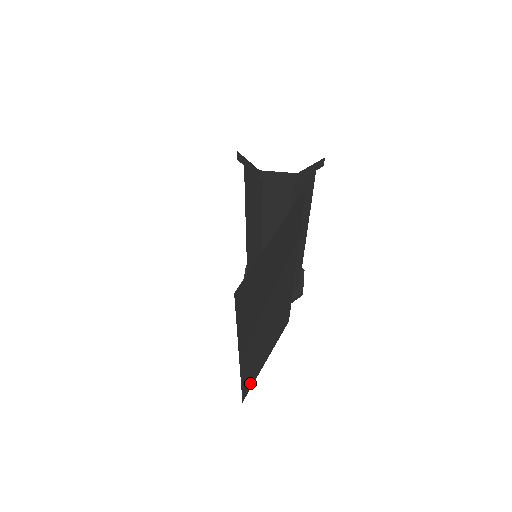
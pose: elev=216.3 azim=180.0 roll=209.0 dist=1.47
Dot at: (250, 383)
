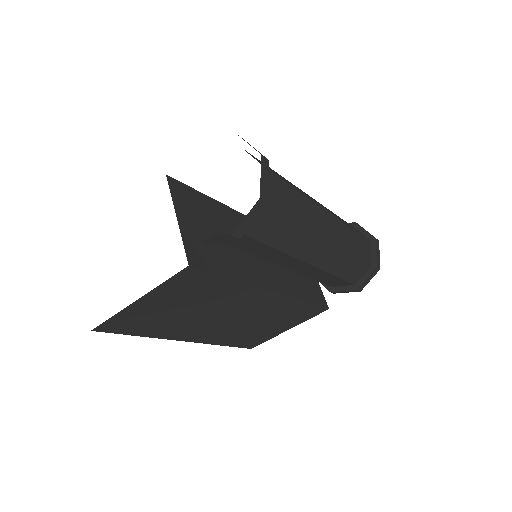
Dot at: (255, 342)
